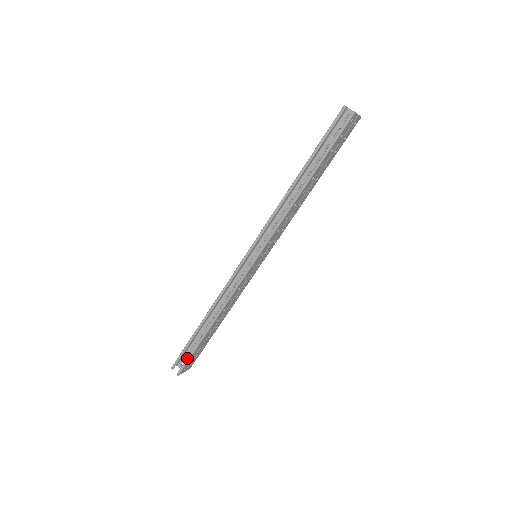
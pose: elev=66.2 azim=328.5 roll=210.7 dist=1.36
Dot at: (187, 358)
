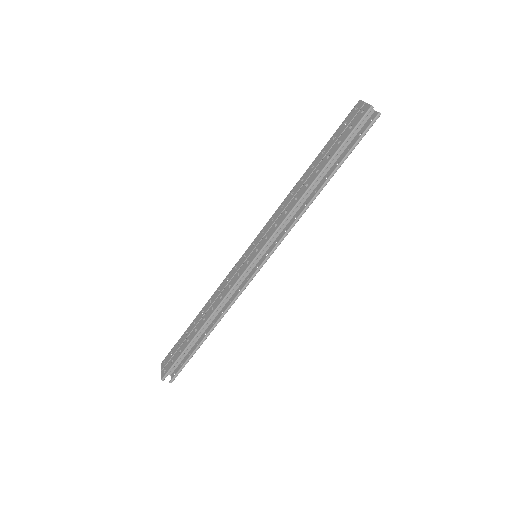
Dot at: (182, 366)
